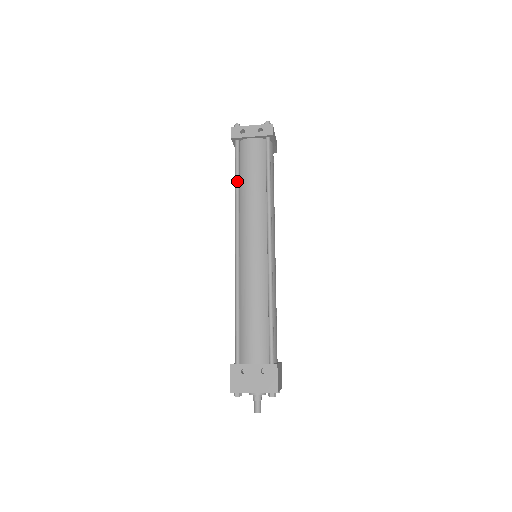
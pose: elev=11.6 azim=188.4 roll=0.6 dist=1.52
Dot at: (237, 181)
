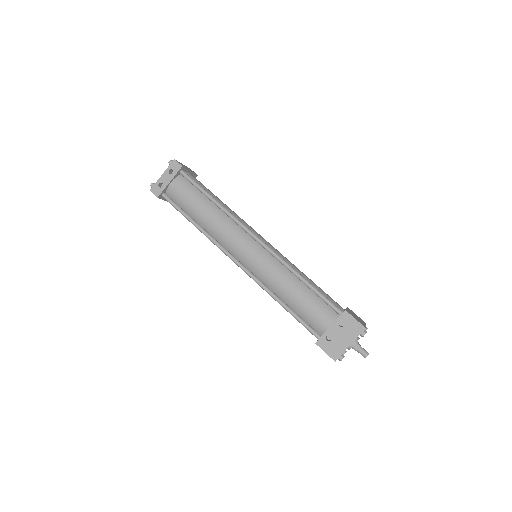
Dot at: (191, 221)
